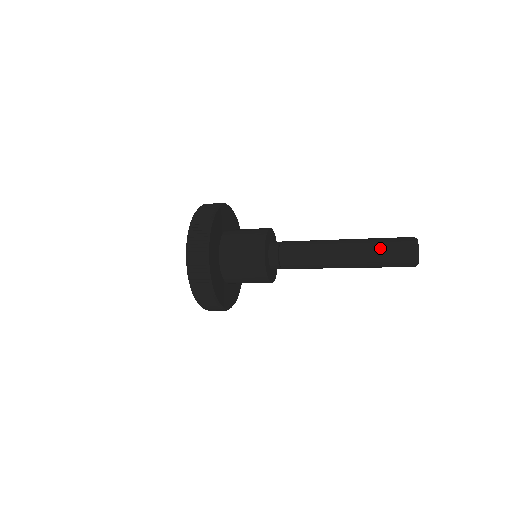
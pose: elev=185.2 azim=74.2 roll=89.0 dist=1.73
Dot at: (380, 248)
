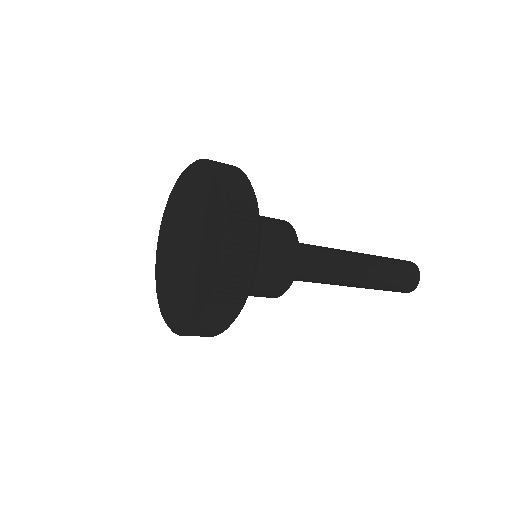
Dot at: (394, 278)
